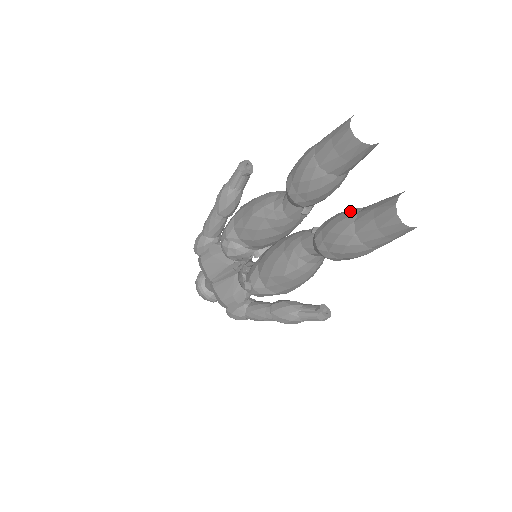
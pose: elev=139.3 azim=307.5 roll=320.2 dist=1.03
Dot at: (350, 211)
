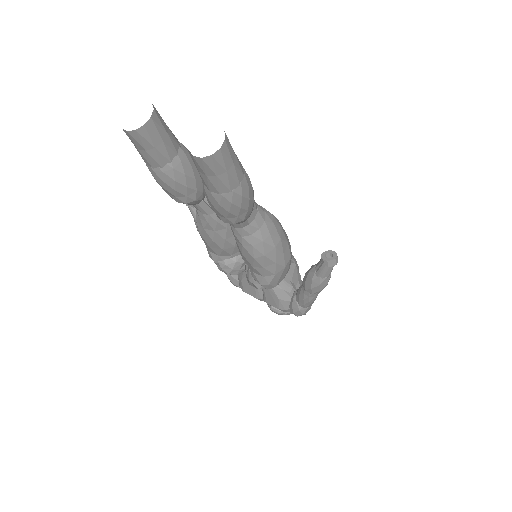
Dot at: occluded
